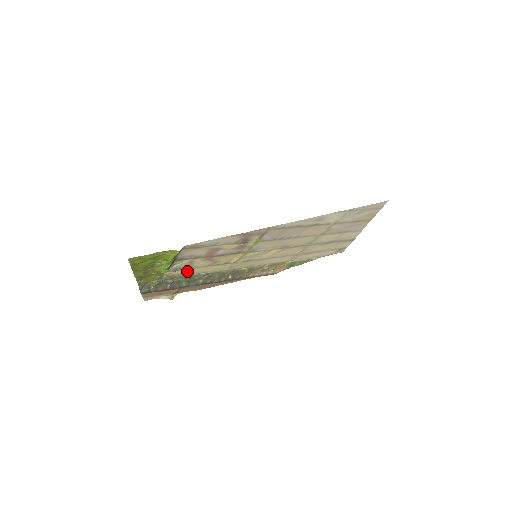
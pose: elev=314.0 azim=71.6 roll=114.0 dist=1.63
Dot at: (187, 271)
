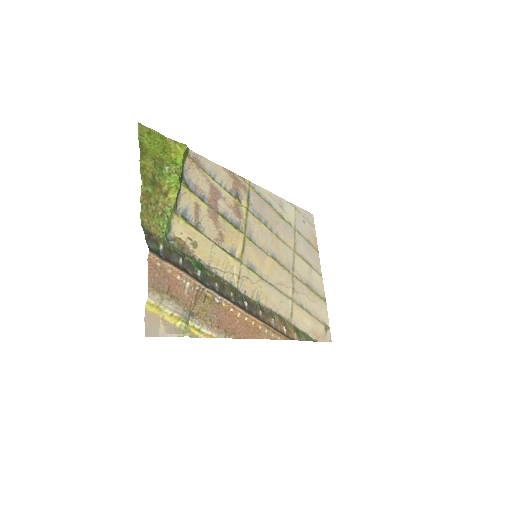
Dot at: (195, 240)
